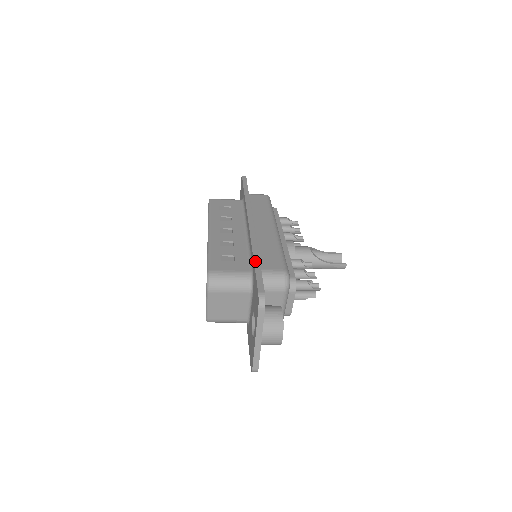
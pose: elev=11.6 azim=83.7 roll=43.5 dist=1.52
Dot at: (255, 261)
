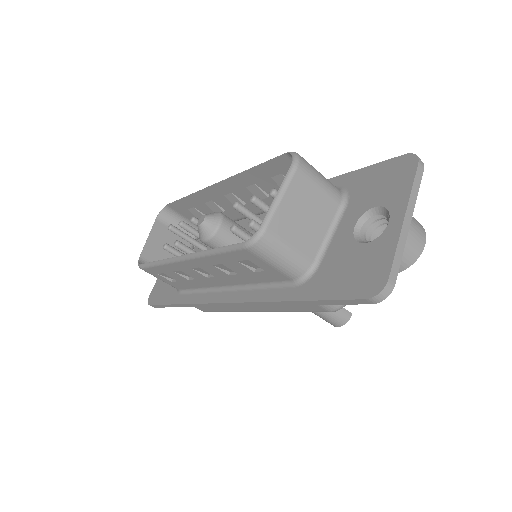
Dot at: (342, 175)
